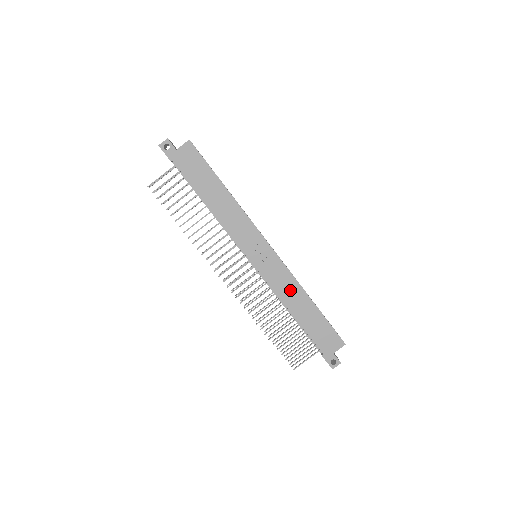
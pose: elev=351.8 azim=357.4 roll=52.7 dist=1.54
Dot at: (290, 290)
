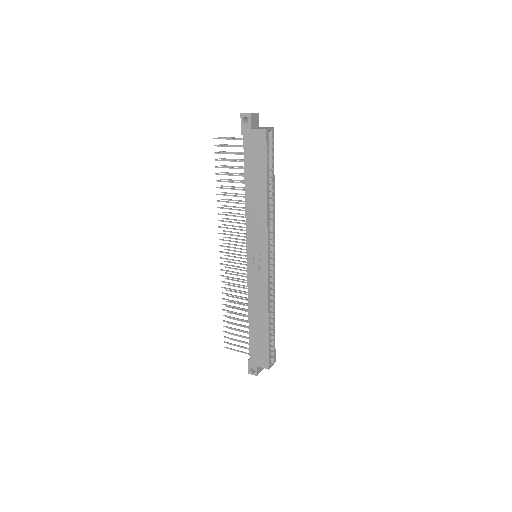
Dot at: (259, 301)
